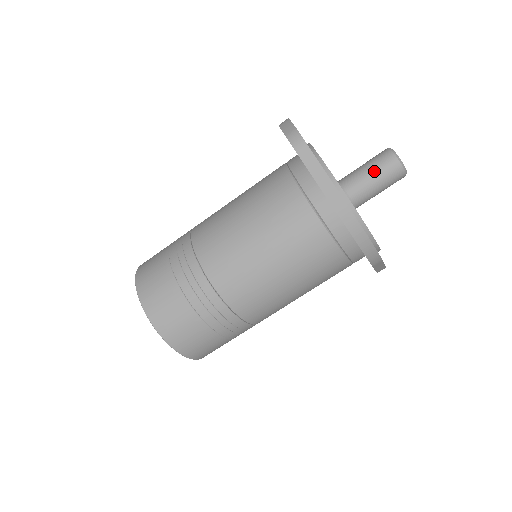
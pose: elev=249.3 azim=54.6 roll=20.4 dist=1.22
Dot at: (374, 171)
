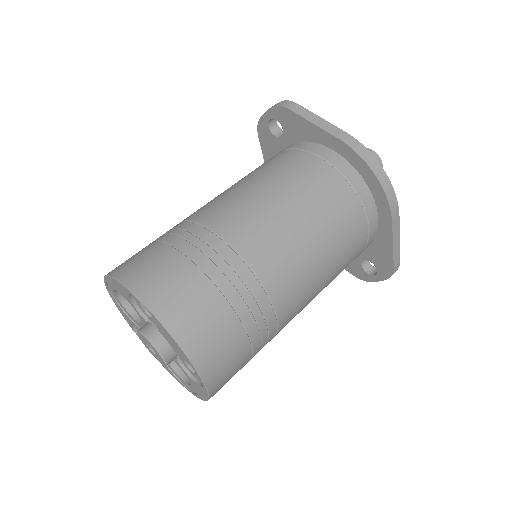
Dot at: occluded
